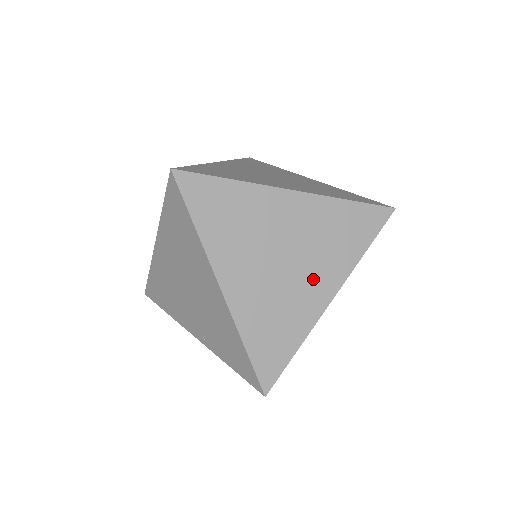
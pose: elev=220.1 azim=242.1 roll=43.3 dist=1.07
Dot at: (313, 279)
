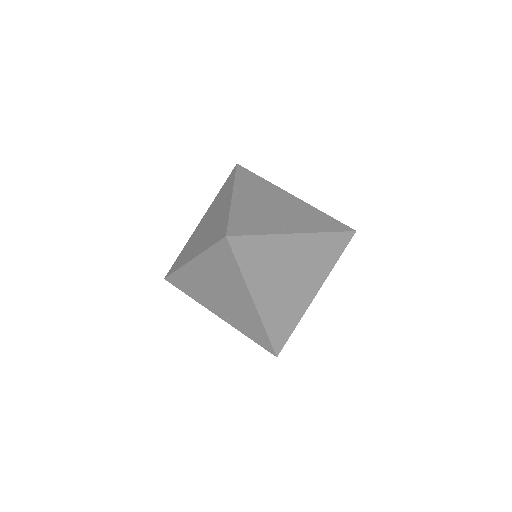
Dot at: (289, 221)
